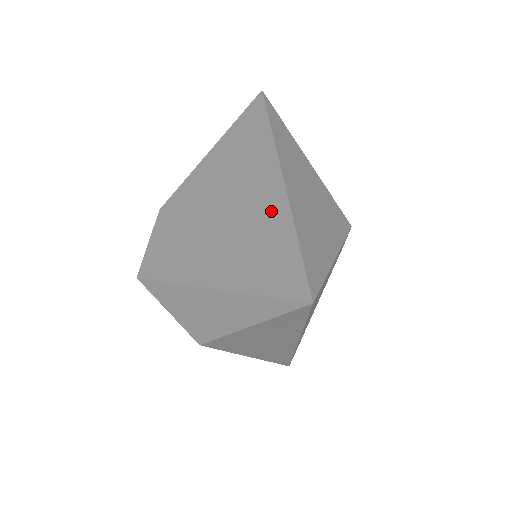
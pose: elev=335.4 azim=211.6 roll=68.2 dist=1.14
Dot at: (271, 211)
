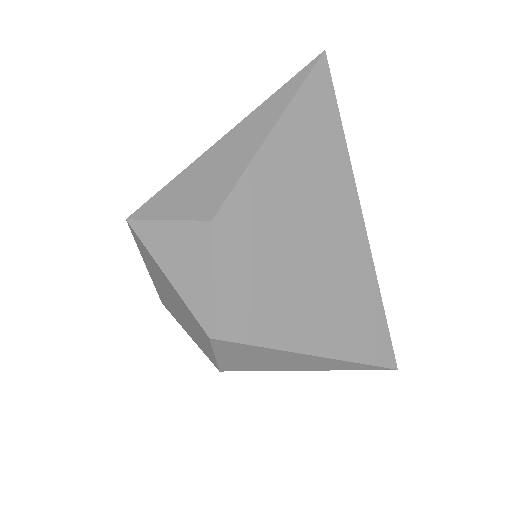
Dot at: (360, 268)
